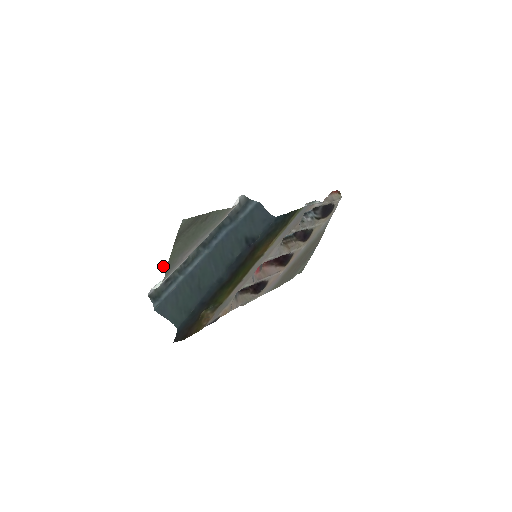
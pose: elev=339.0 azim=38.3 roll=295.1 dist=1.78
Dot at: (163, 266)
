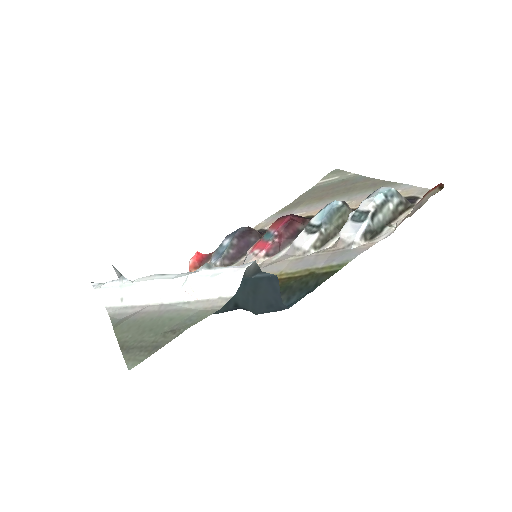
Dot at: (113, 267)
